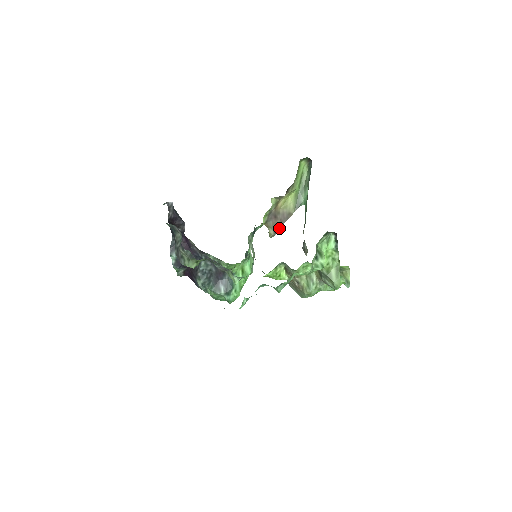
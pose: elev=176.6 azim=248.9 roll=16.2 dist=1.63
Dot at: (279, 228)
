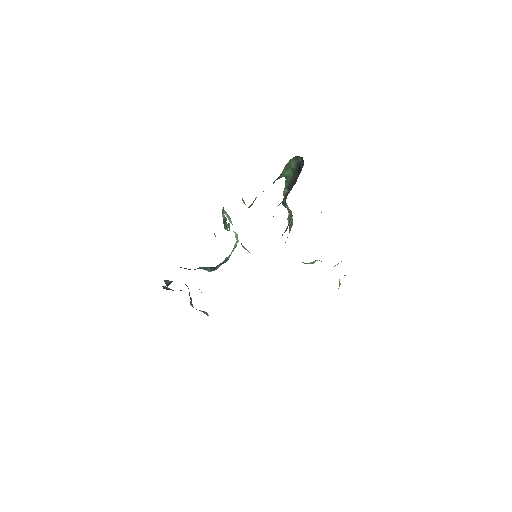
Dot at: occluded
